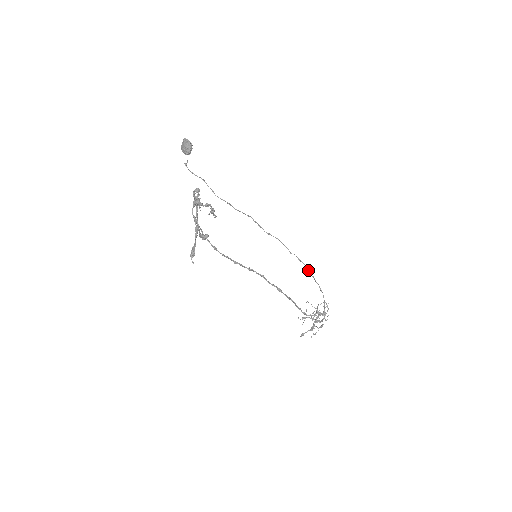
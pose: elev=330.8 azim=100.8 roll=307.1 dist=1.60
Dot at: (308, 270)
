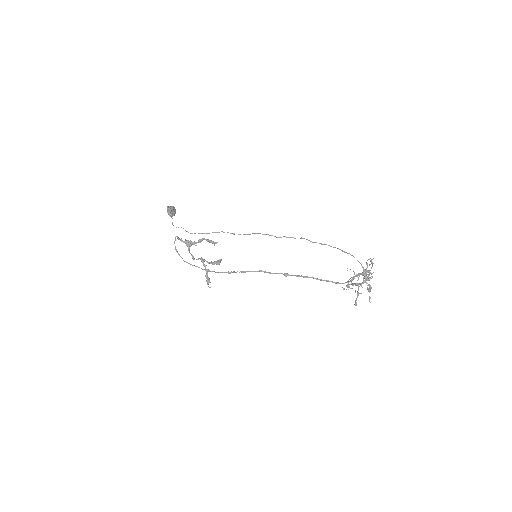
Dot at: (311, 241)
